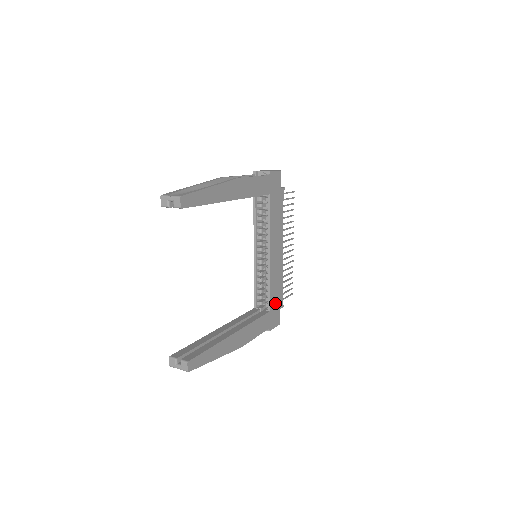
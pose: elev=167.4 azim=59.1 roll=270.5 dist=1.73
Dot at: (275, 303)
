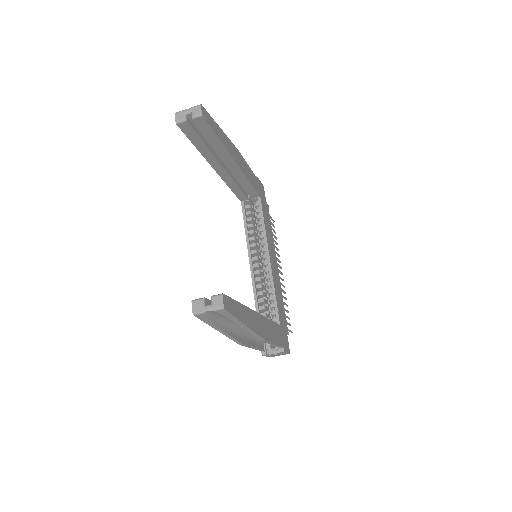
Dot at: (282, 321)
